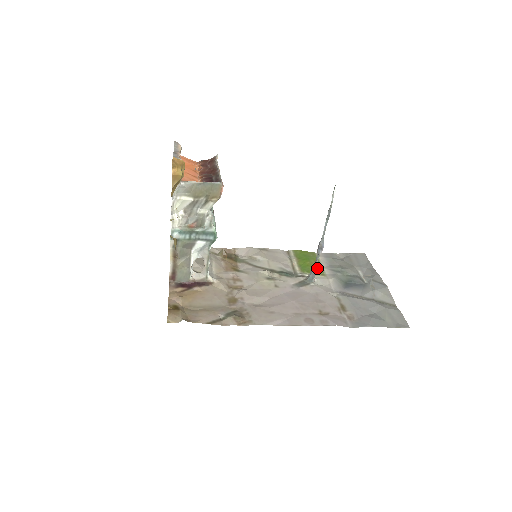
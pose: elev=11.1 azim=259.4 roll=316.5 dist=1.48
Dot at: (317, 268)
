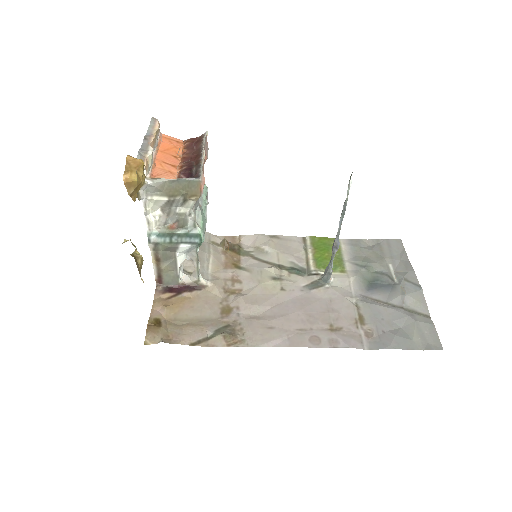
Dot at: (337, 262)
